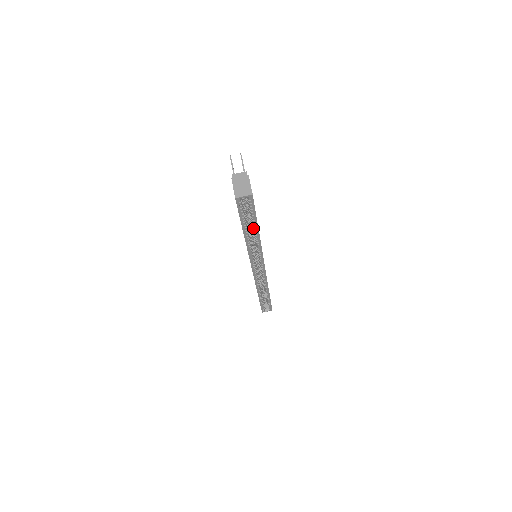
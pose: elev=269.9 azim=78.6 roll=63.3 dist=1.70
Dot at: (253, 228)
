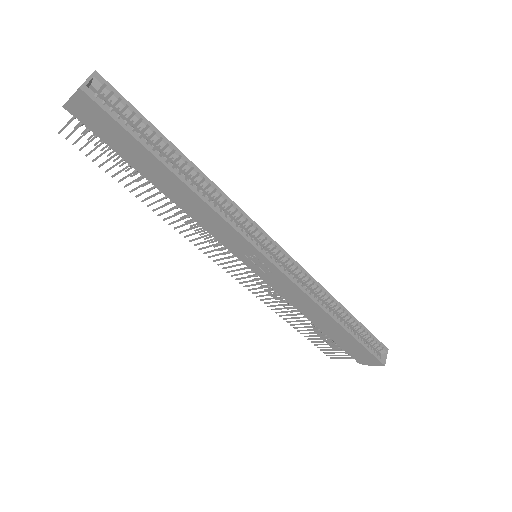
Dot at: (173, 156)
